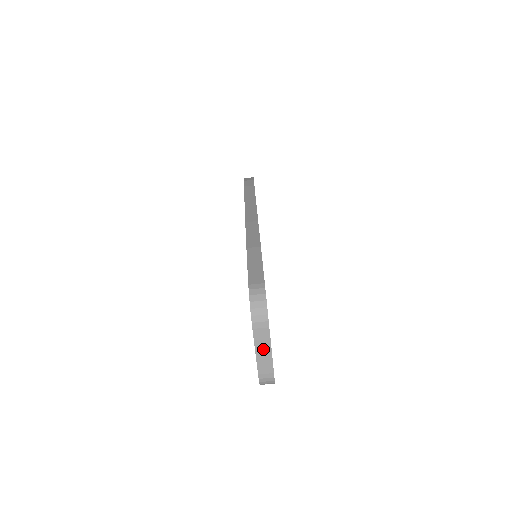
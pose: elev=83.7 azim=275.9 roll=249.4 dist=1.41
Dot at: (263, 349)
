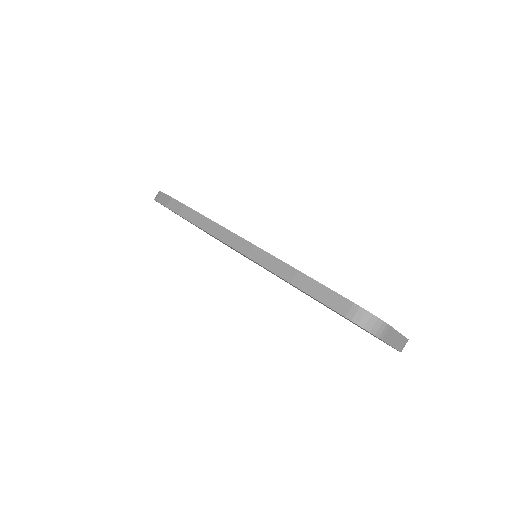
Dot at: (394, 339)
